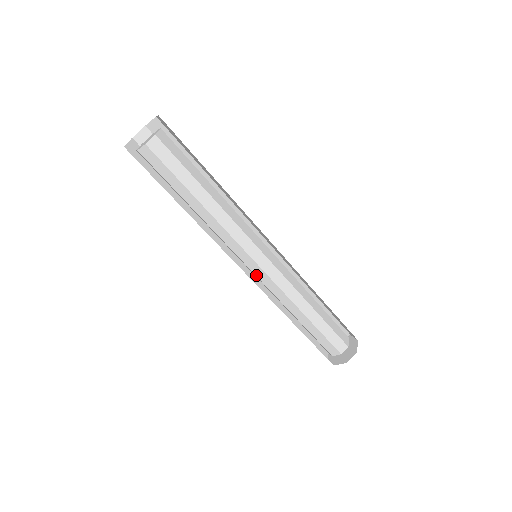
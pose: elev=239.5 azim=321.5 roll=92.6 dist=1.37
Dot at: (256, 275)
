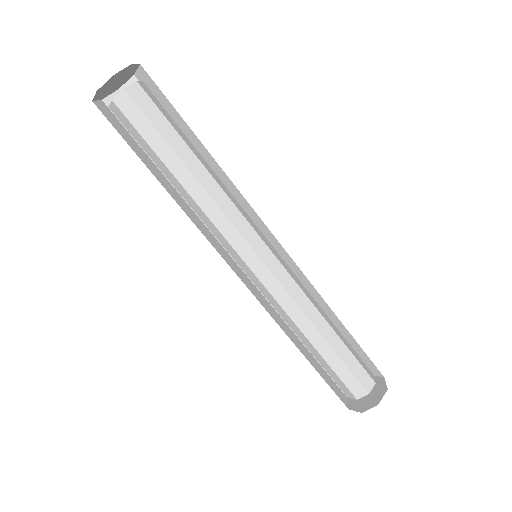
Dot at: (251, 280)
